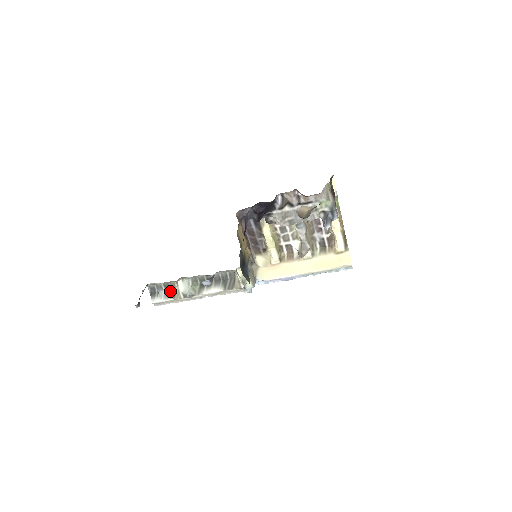
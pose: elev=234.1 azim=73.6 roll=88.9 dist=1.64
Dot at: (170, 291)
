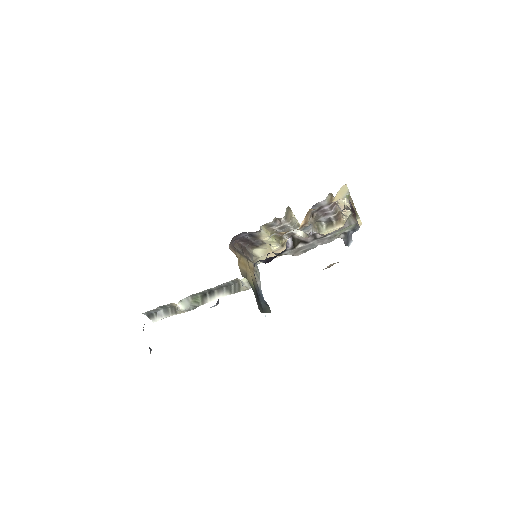
Dot at: (169, 309)
